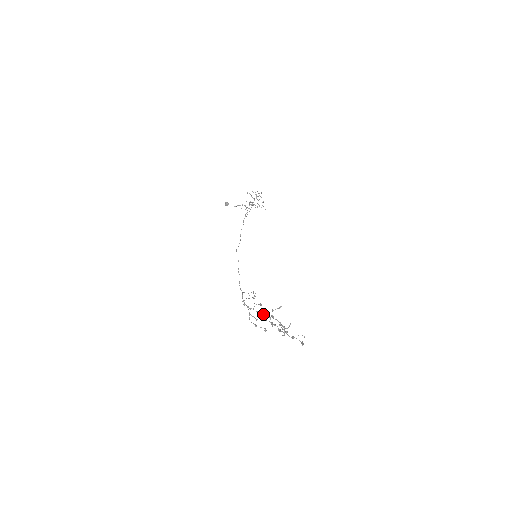
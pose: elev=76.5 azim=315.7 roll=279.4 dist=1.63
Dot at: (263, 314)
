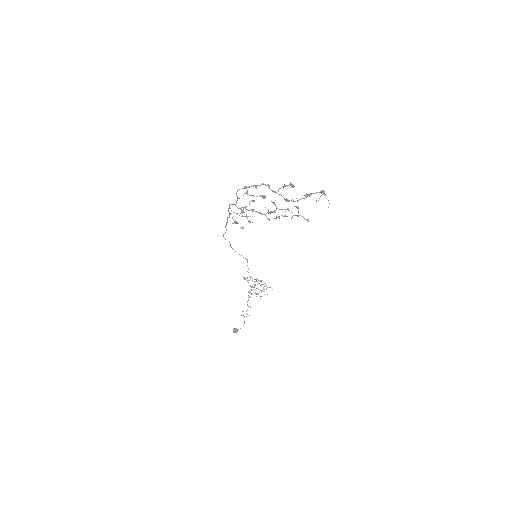
Dot at: (262, 214)
